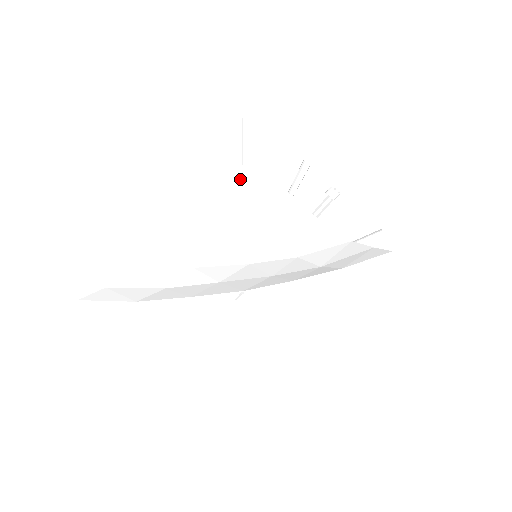
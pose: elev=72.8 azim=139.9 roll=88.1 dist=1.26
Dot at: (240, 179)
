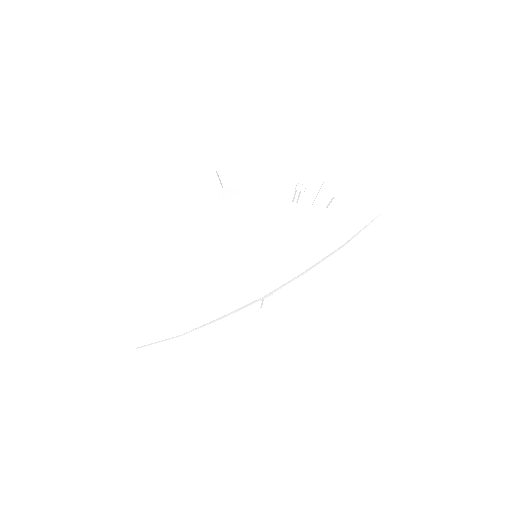
Dot at: (219, 202)
